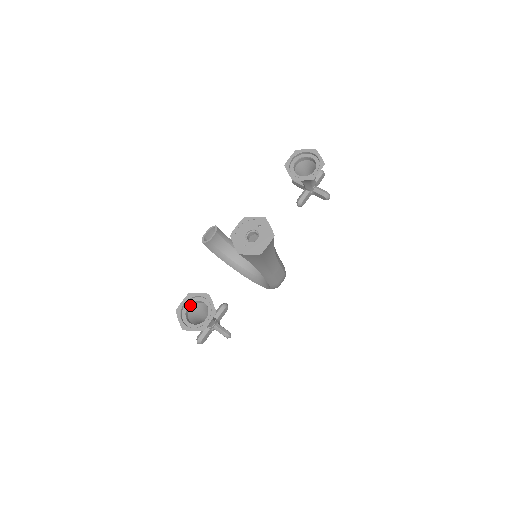
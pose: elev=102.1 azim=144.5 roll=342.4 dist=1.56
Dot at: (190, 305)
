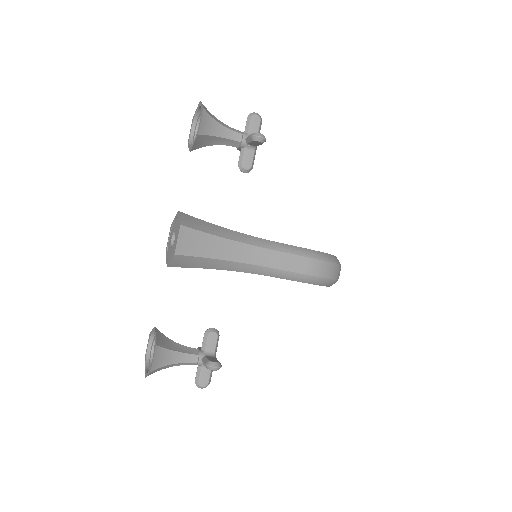
Dot at: occluded
